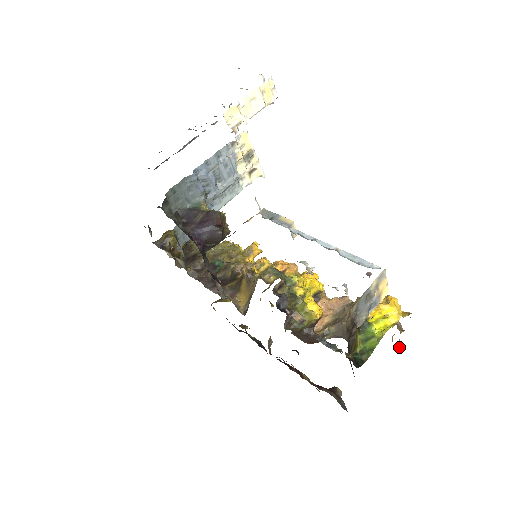
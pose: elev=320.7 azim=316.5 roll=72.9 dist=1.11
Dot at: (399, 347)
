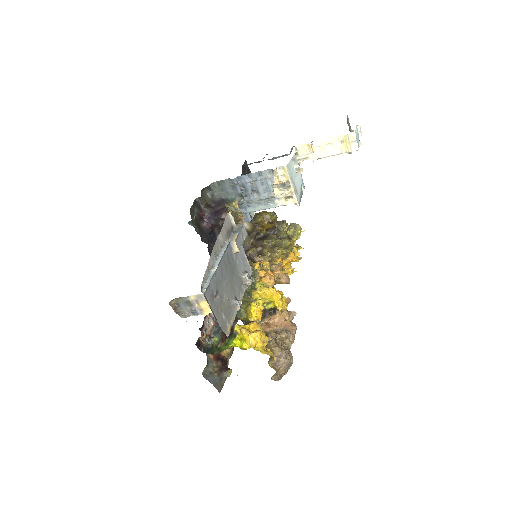
Dot at: occluded
